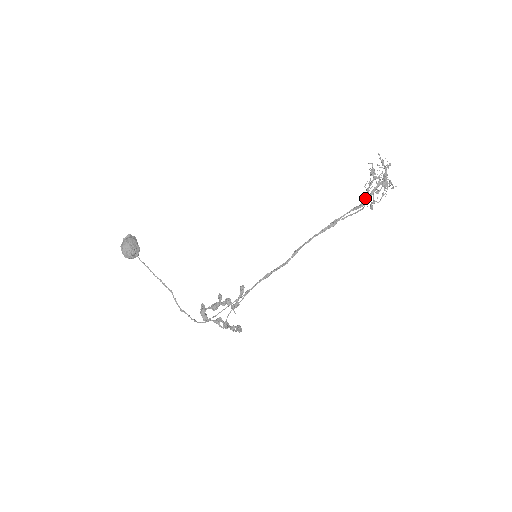
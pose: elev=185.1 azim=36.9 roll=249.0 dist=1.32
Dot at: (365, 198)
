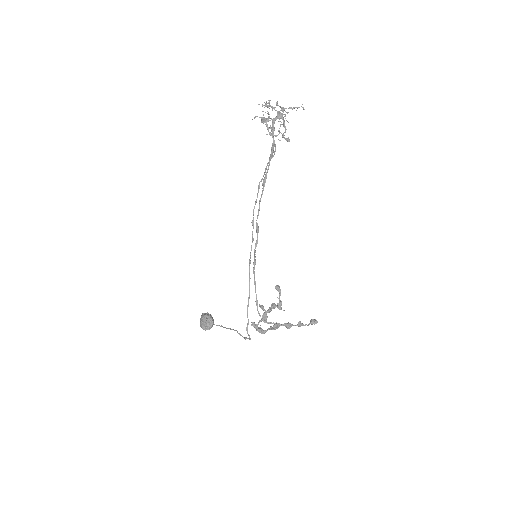
Dot at: (279, 140)
